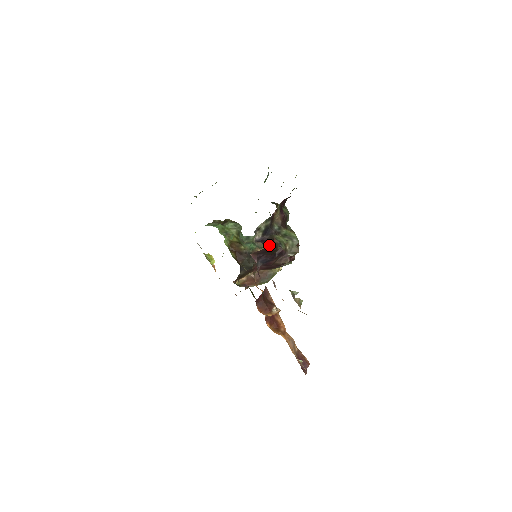
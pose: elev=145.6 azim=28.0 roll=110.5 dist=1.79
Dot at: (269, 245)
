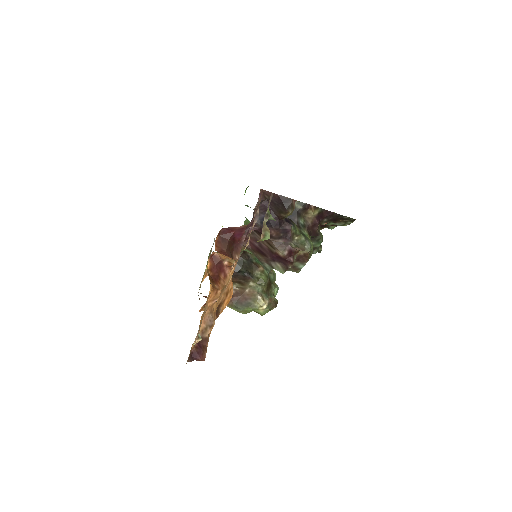
Dot at: (274, 280)
